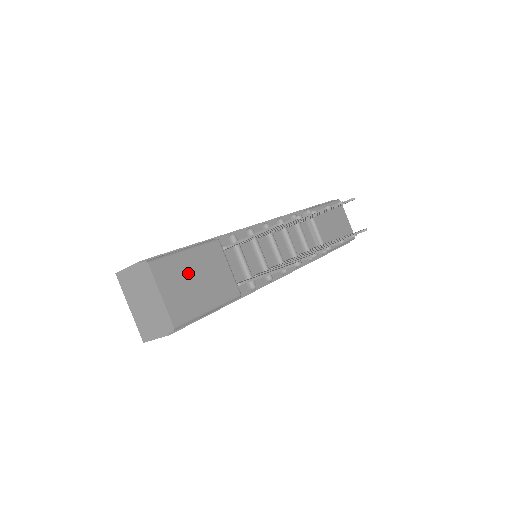
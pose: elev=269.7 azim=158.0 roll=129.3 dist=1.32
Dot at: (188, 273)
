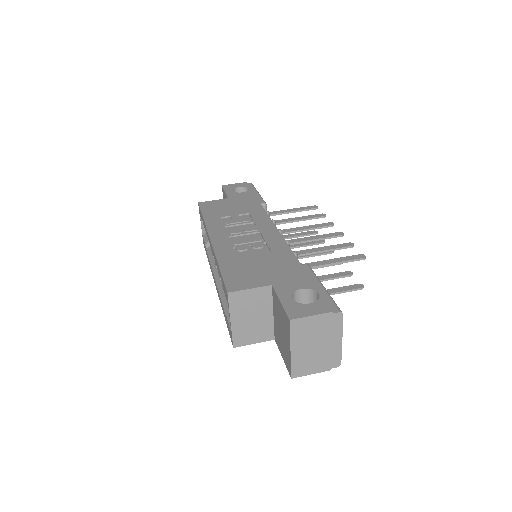
Dot at: occluded
